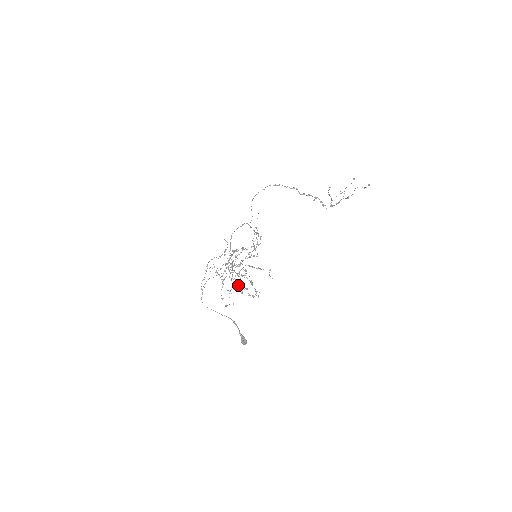
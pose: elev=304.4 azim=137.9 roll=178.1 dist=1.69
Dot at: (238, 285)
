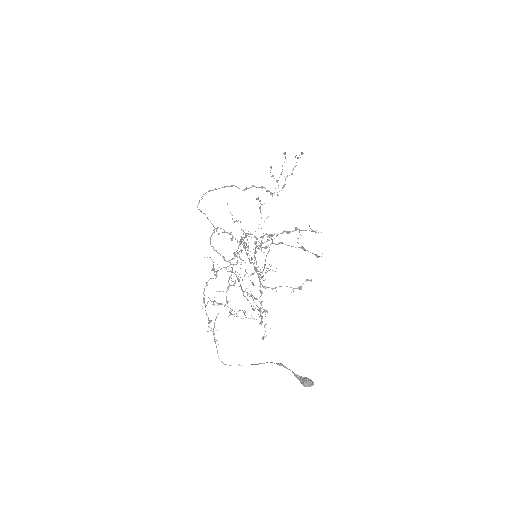
Dot at: occluded
